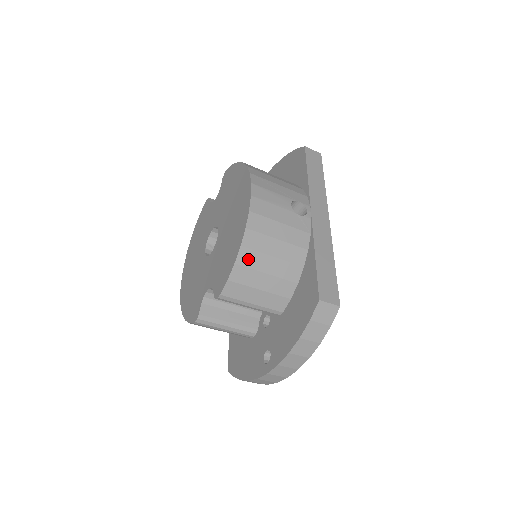
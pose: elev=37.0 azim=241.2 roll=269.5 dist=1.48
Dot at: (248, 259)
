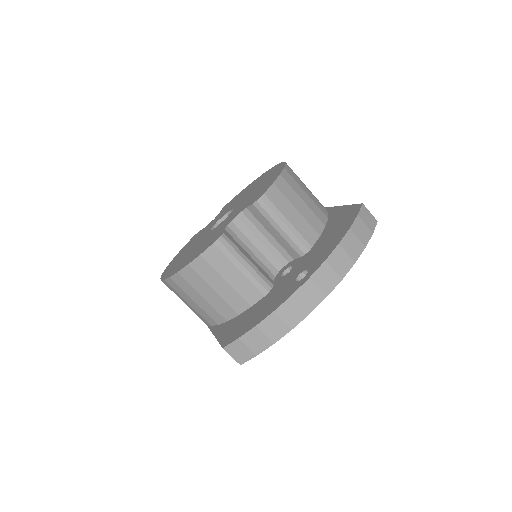
Dot at: (289, 180)
